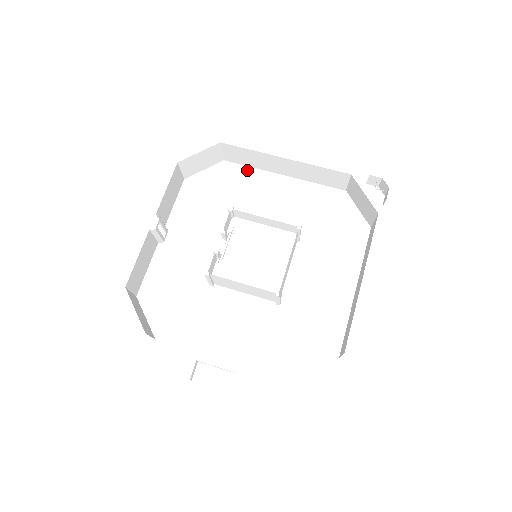
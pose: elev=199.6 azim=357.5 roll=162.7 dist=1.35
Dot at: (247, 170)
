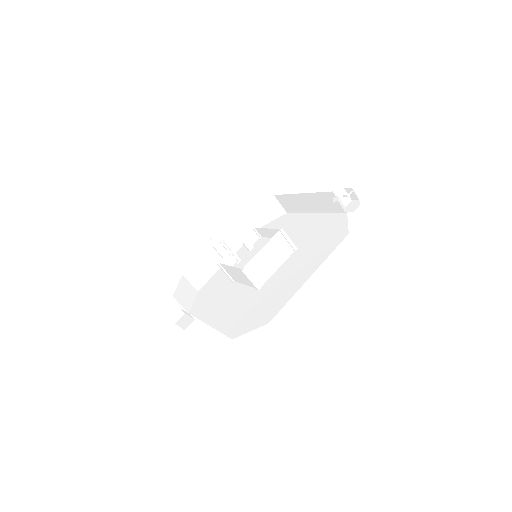
Dot at: (295, 215)
